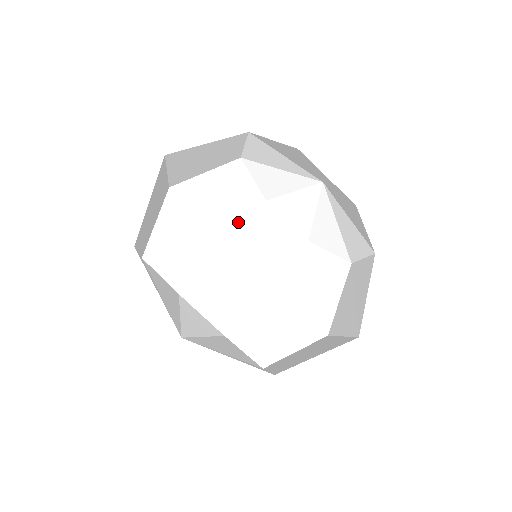
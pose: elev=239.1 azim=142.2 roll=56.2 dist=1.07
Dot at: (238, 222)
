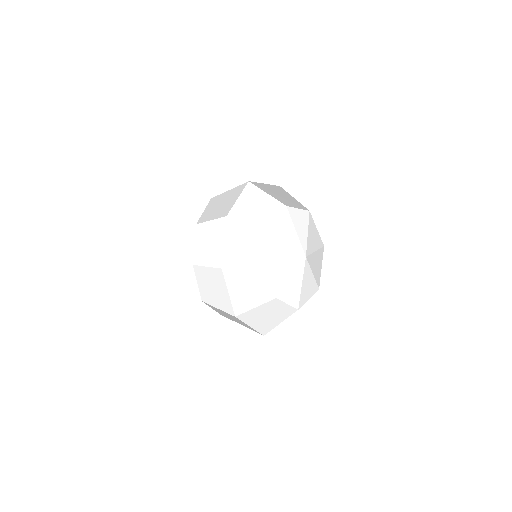
Dot at: (243, 266)
